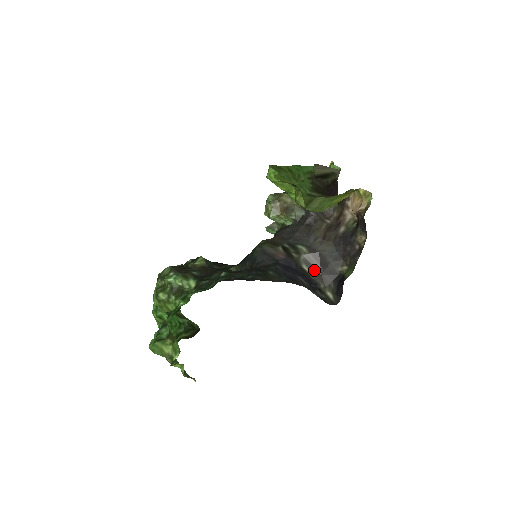
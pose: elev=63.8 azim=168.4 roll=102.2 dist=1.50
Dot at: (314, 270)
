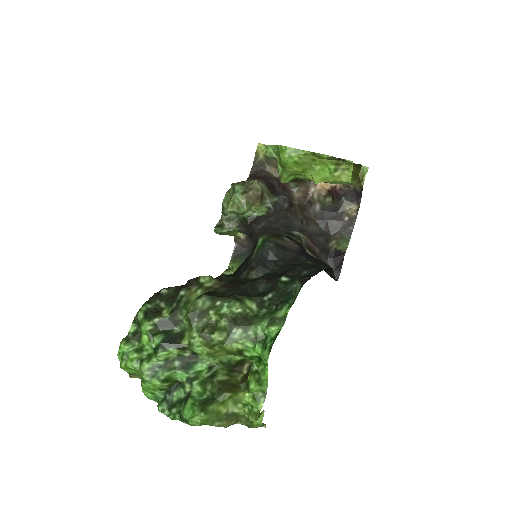
Dot at: (313, 253)
